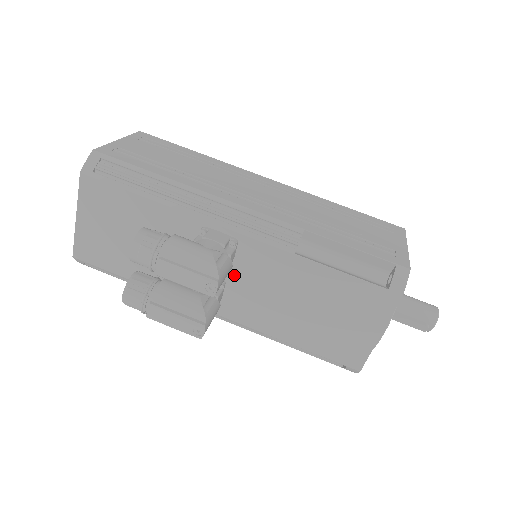
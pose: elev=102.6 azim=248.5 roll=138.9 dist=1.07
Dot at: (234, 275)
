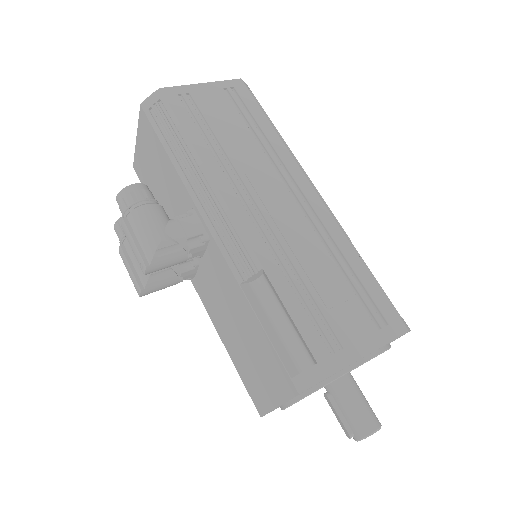
Dot at: (204, 264)
